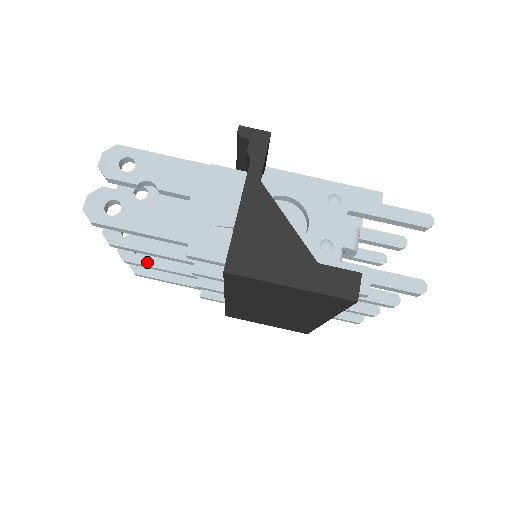
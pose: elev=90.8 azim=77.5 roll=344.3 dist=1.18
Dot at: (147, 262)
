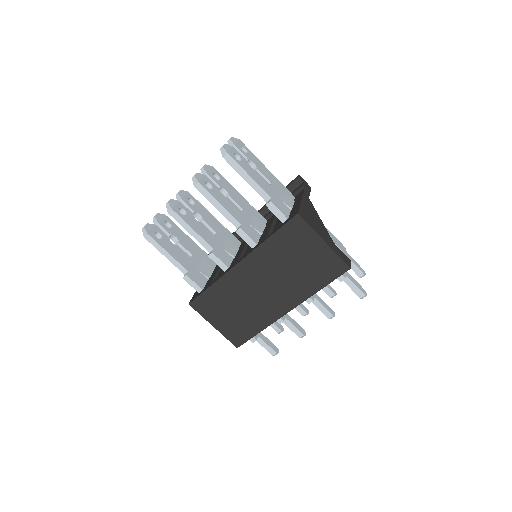
Dot at: (186, 220)
